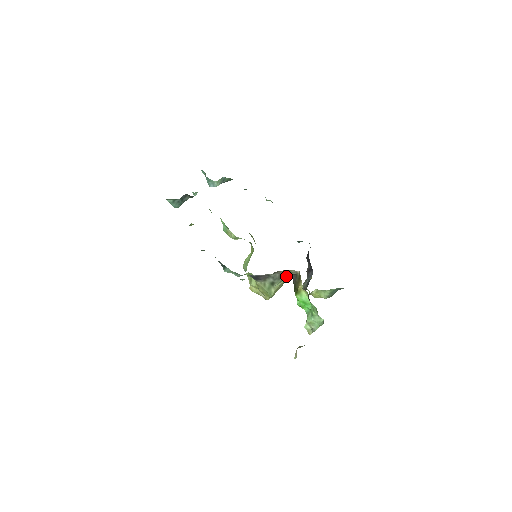
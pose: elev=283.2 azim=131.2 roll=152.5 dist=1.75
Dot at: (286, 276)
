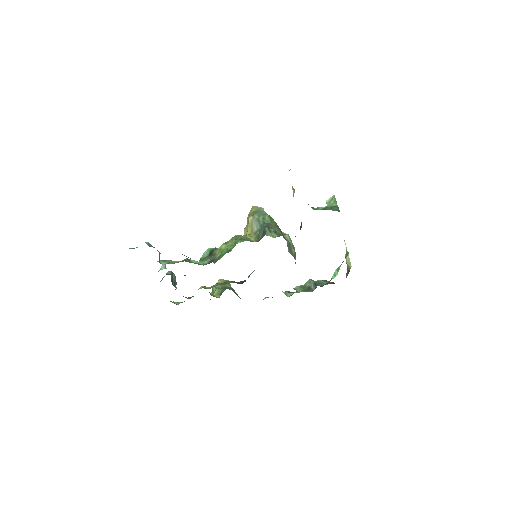
Dot at: occluded
